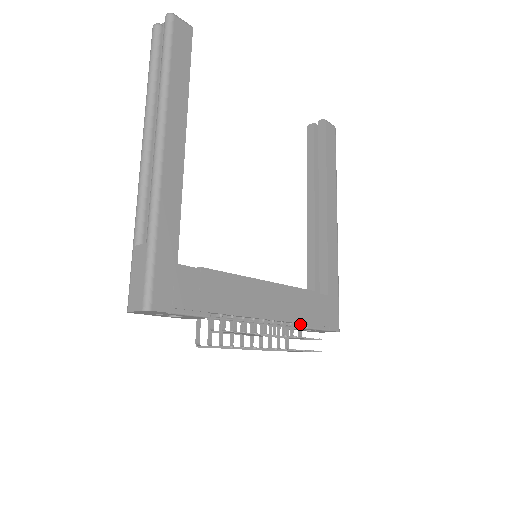
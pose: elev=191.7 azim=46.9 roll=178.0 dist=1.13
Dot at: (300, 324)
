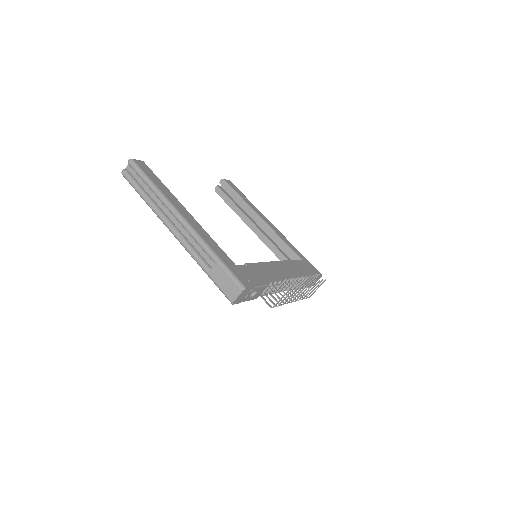
Dot at: occluded
